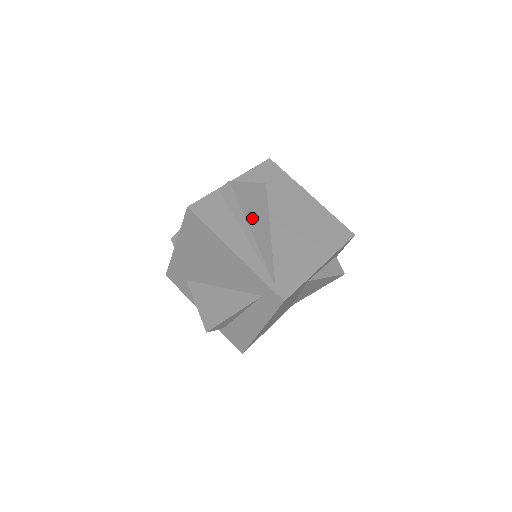
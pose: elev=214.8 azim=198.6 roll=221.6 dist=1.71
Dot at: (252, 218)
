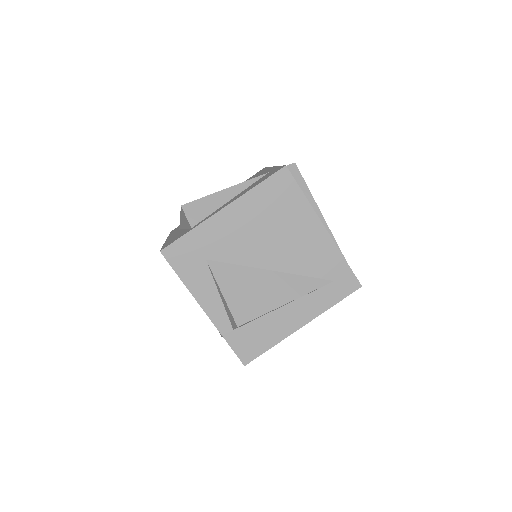
Dot at: occluded
